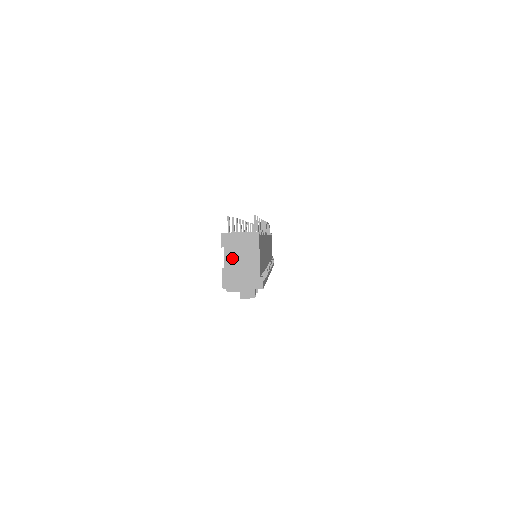
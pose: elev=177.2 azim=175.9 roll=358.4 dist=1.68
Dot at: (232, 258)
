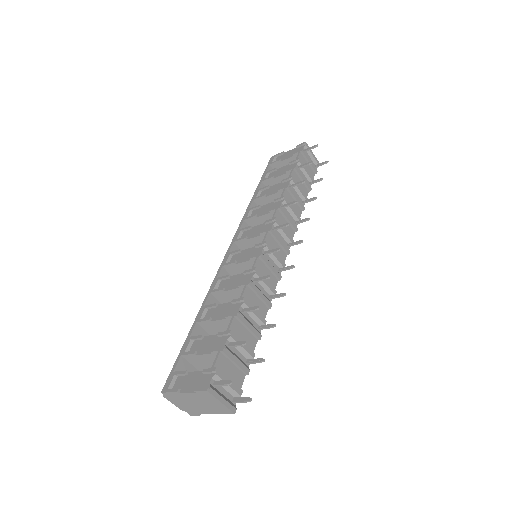
Dot at: (193, 398)
